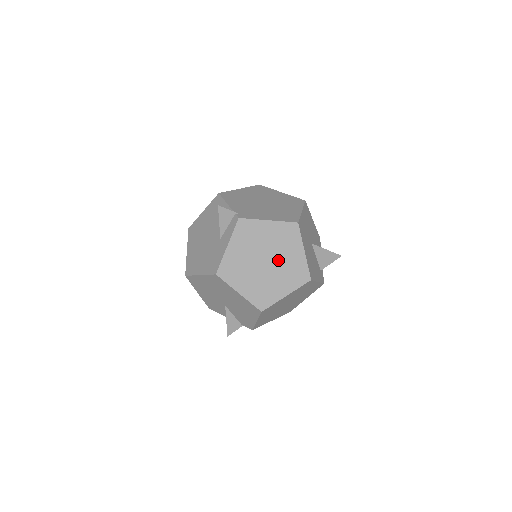
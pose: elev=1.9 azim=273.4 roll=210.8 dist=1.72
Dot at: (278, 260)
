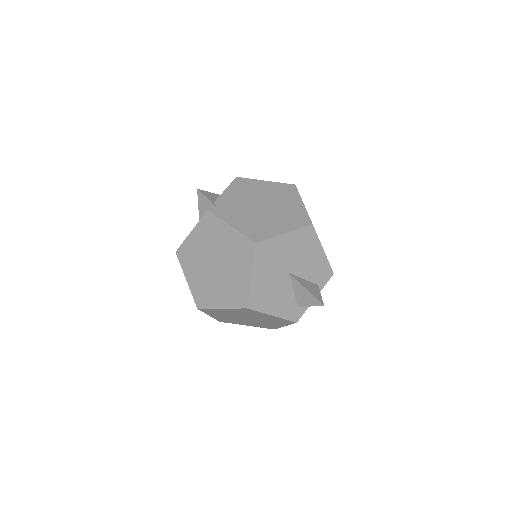
Dot at: (226, 270)
